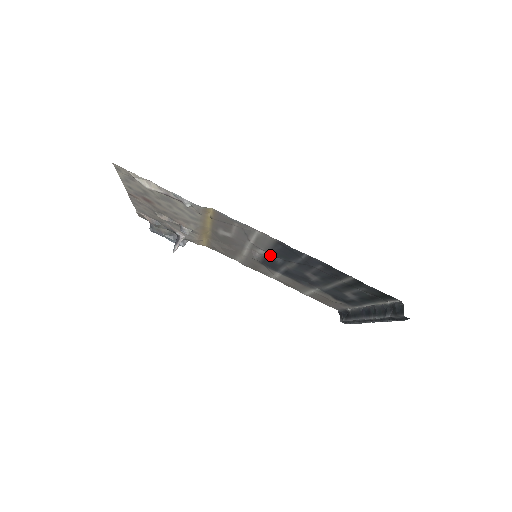
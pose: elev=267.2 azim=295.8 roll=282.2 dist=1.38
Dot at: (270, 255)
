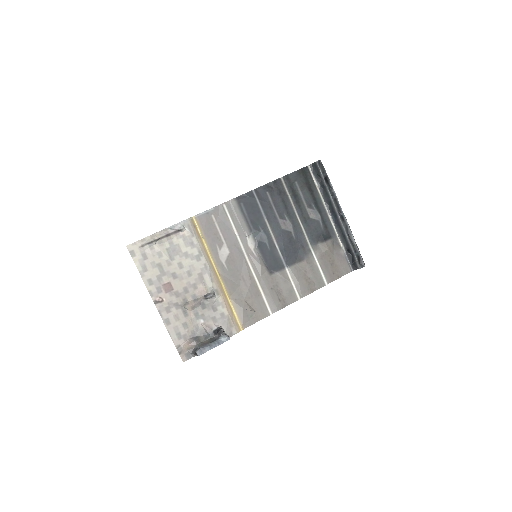
Dot at: (256, 238)
